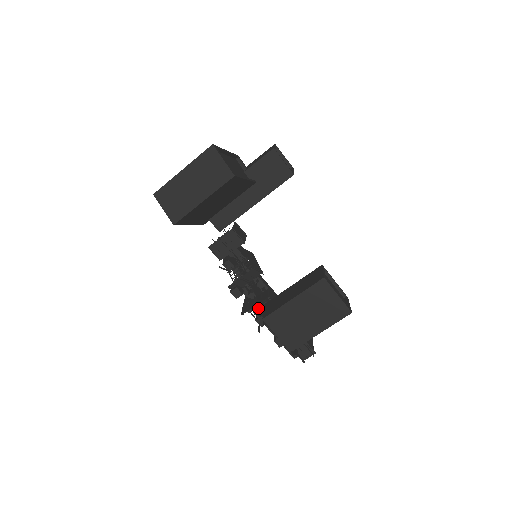
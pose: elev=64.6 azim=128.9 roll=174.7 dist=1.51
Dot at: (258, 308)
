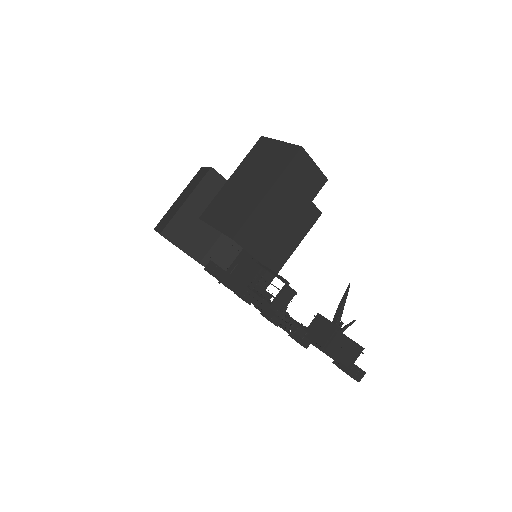
Dot at: occluded
